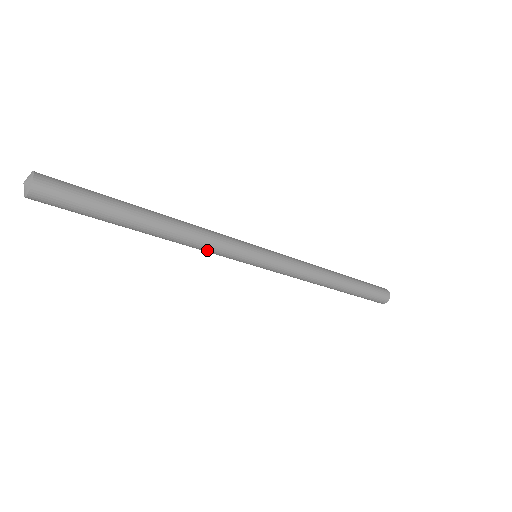
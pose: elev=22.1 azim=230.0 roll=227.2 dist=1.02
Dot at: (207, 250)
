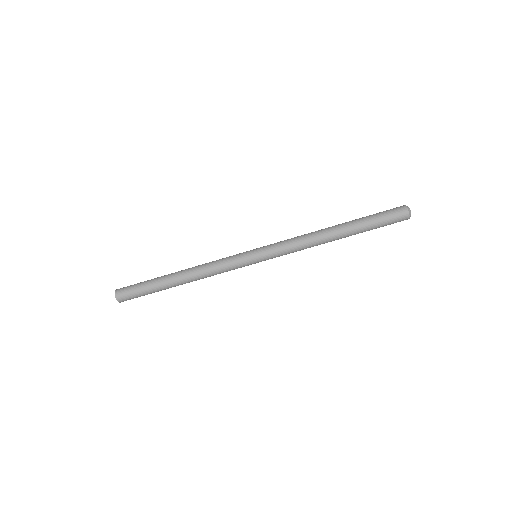
Dot at: (216, 270)
